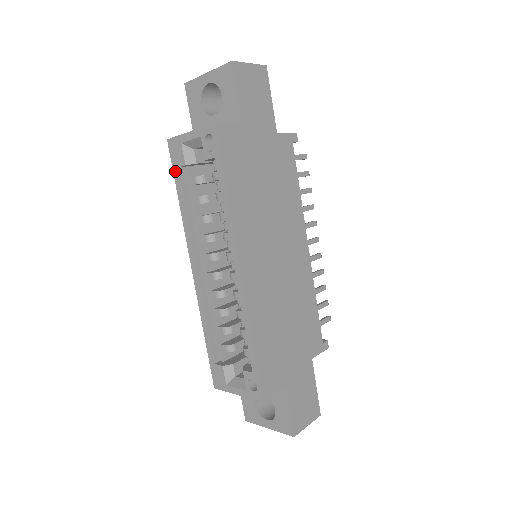
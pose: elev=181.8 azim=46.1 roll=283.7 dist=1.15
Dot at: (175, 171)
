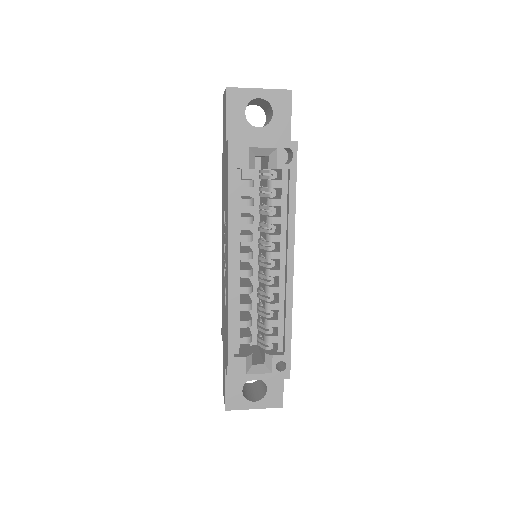
Dot at: (232, 171)
